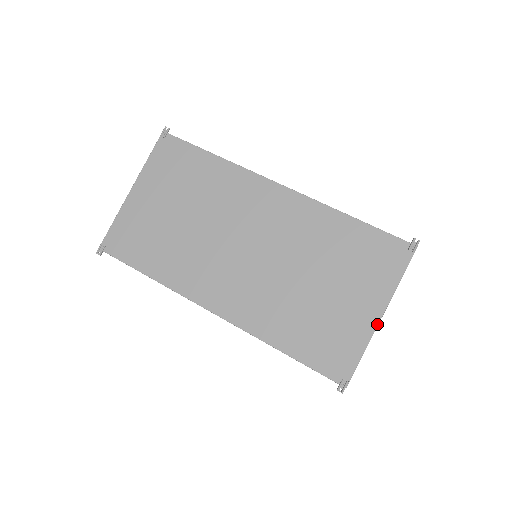
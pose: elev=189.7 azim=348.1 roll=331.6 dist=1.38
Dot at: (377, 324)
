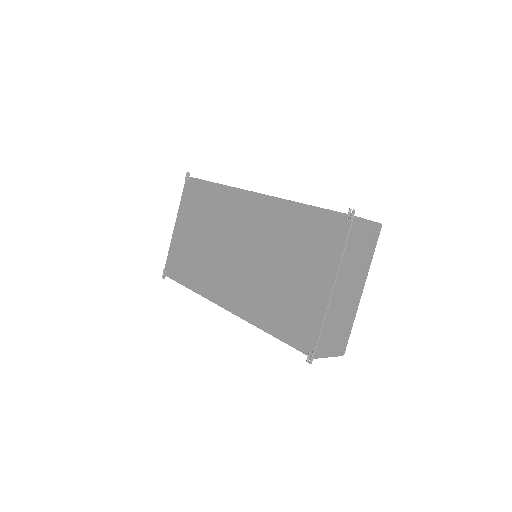
Dot at: (330, 296)
